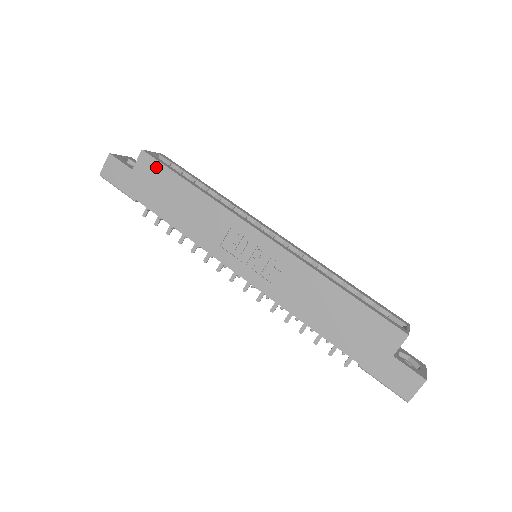
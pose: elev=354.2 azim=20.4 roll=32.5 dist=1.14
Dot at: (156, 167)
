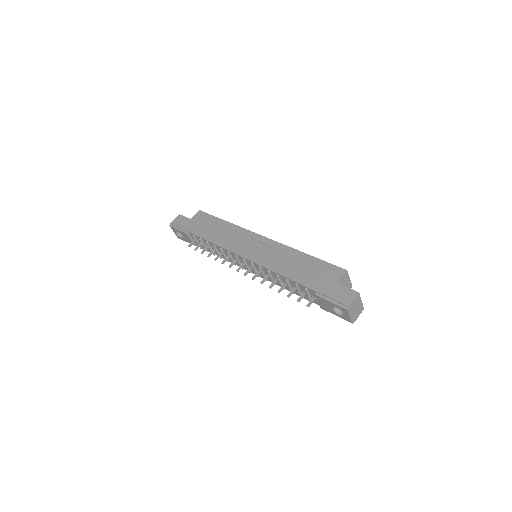
Dot at: (205, 216)
